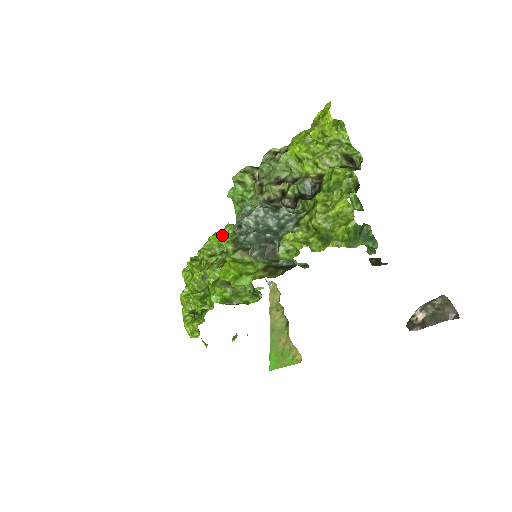
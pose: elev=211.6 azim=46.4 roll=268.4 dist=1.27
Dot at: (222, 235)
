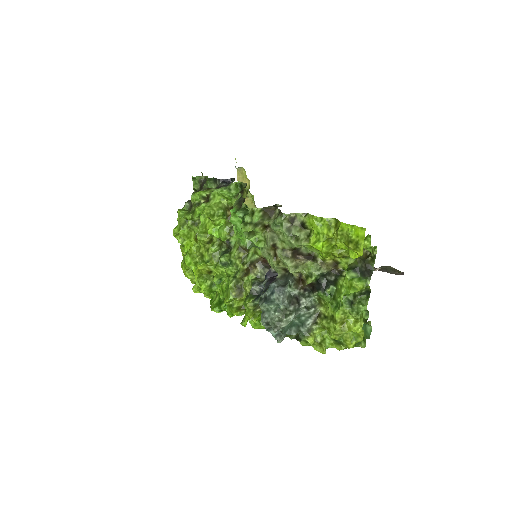
Dot at: (219, 228)
